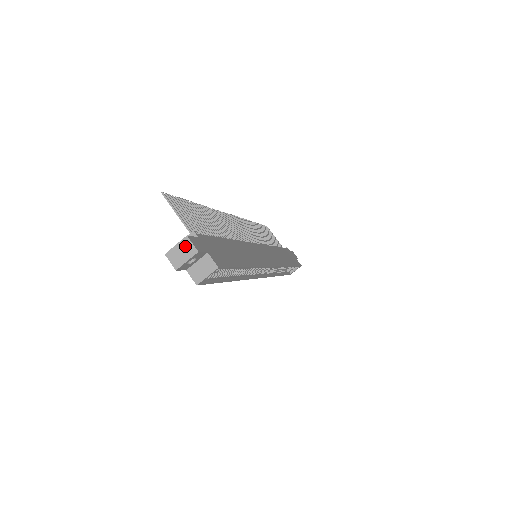
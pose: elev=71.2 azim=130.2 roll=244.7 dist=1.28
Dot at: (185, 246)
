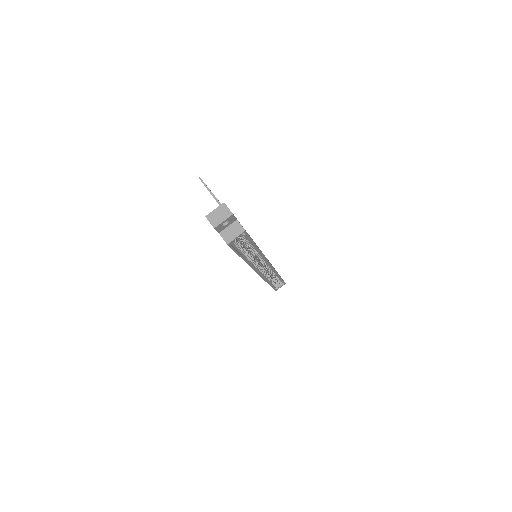
Dot at: (222, 210)
